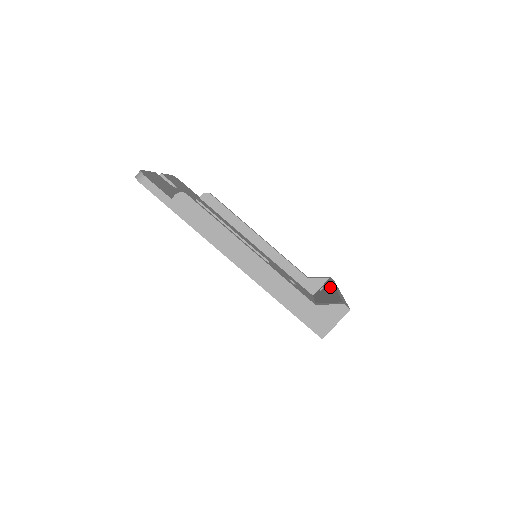
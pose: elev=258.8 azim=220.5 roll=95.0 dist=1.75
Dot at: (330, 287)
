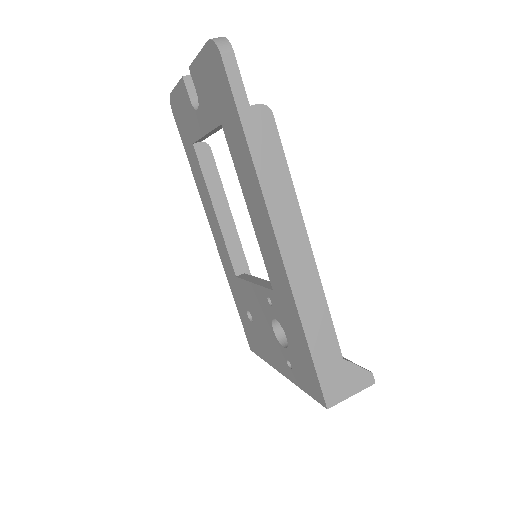
Dot at: occluded
